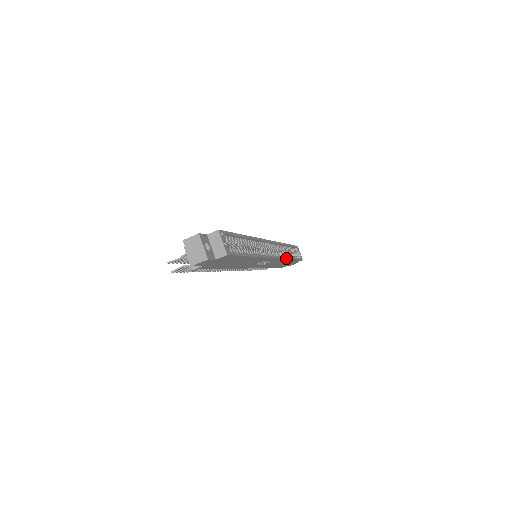
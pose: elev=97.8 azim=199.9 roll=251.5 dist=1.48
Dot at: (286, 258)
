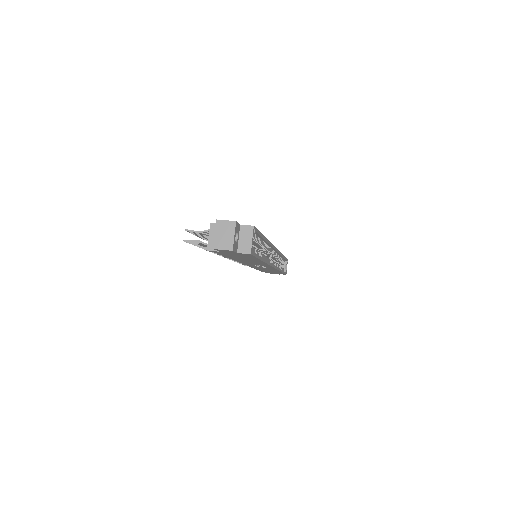
Dot at: (279, 269)
